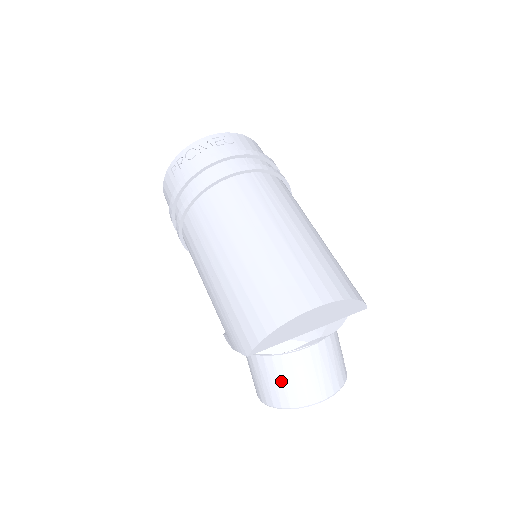
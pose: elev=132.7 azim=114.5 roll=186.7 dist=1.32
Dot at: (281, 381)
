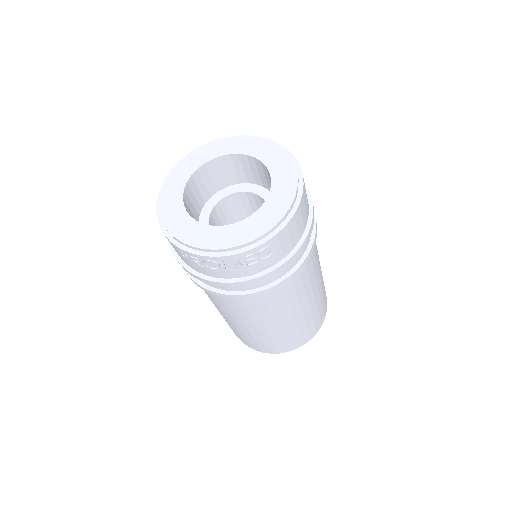
Dot at: occluded
